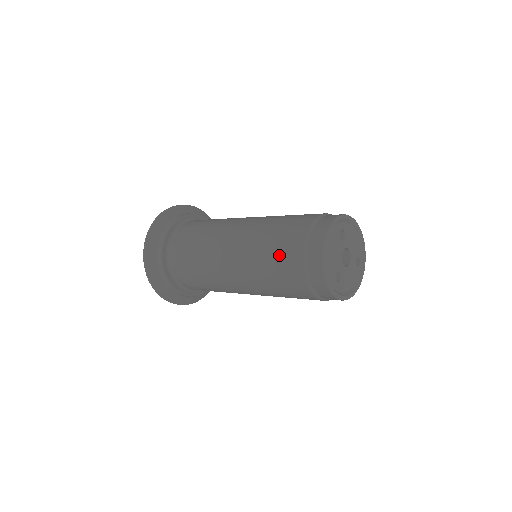
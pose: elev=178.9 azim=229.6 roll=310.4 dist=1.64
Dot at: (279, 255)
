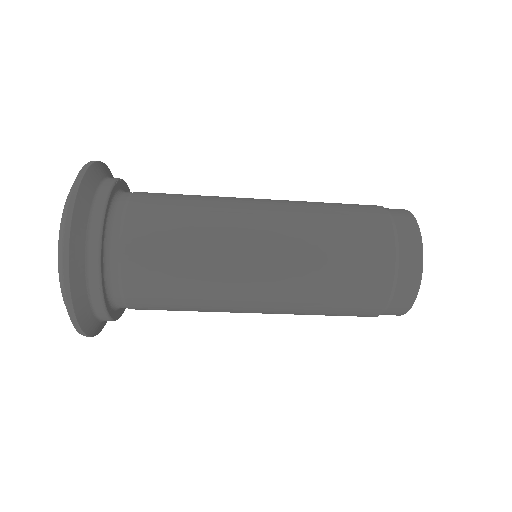
Dot at: (355, 280)
